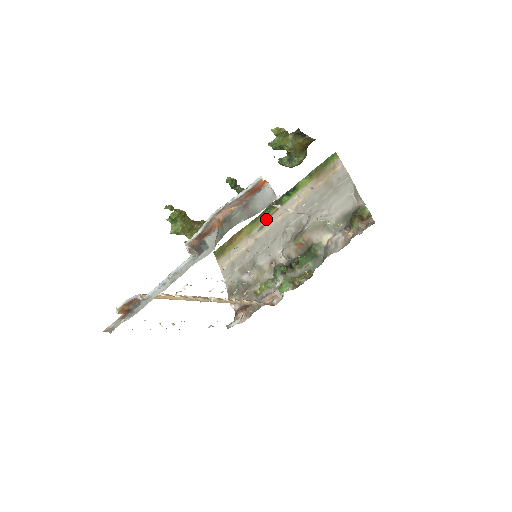
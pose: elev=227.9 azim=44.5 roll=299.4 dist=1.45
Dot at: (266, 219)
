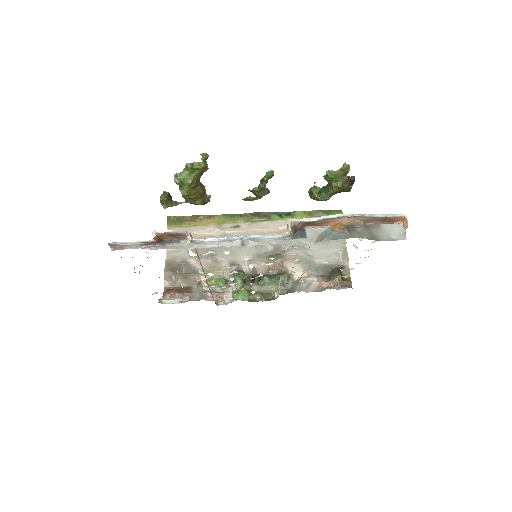
Dot at: (246, 222)
